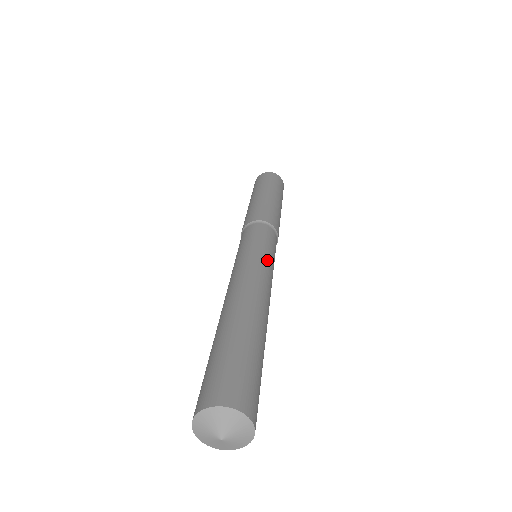
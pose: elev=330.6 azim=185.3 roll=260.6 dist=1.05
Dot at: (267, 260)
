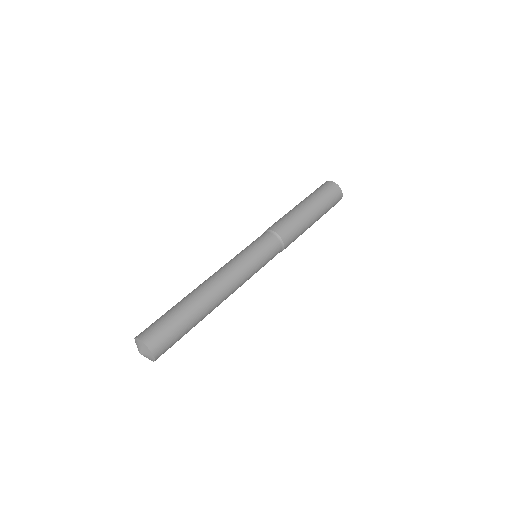
Dot at: (250, 268)
